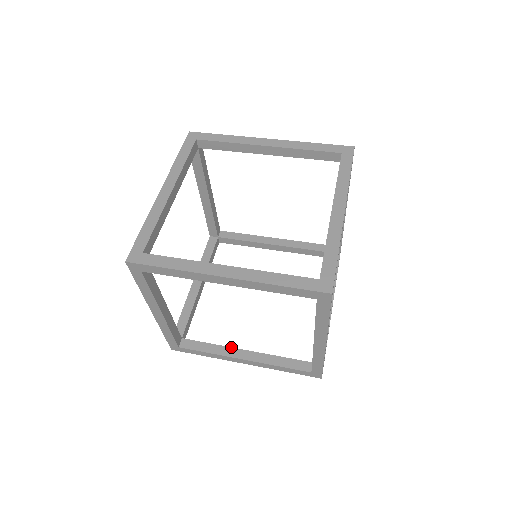
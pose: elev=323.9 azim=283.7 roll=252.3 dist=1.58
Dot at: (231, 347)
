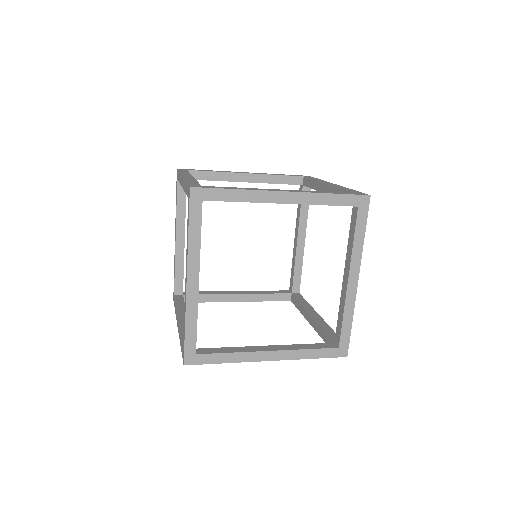
Dot at: (252, 346)
